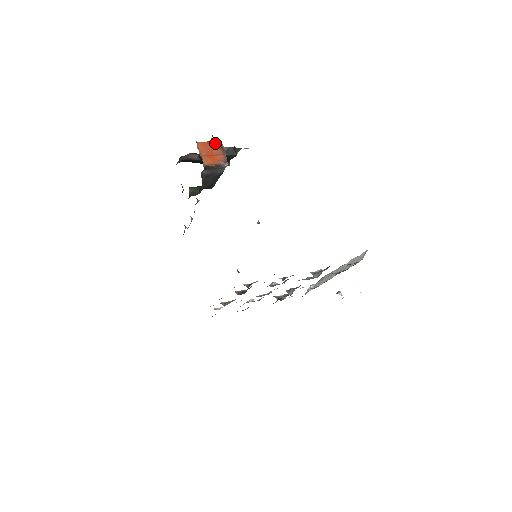
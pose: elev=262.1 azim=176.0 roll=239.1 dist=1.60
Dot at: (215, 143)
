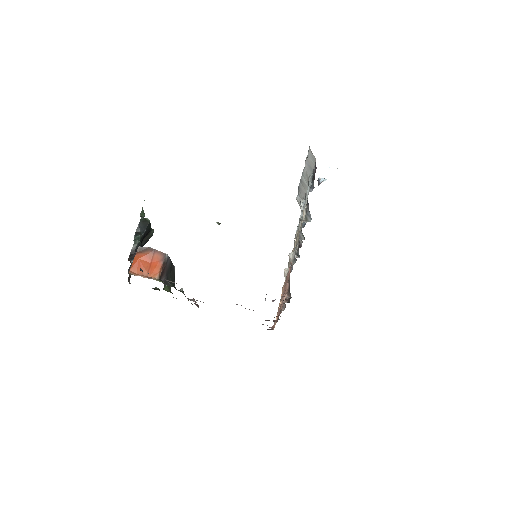
Dot at: (138, 254)
